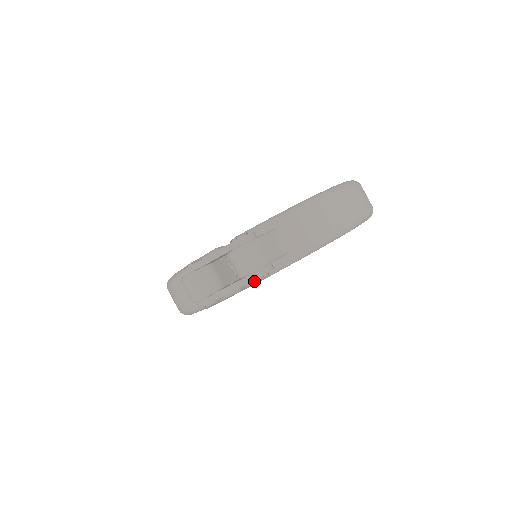
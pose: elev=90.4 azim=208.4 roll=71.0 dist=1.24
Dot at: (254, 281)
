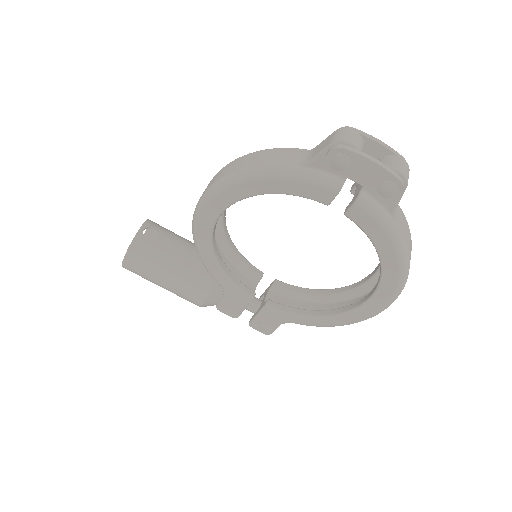
Dot at: (390, 181)
